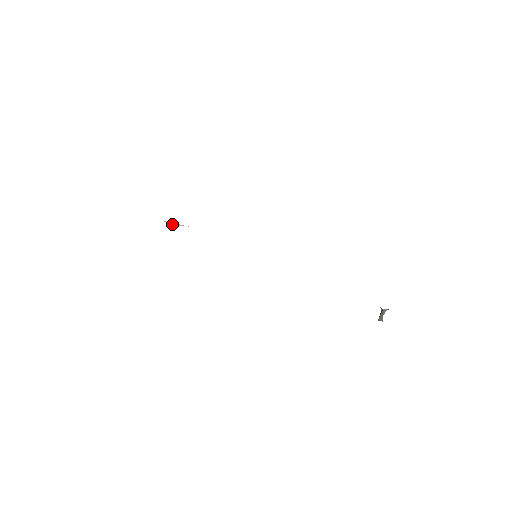
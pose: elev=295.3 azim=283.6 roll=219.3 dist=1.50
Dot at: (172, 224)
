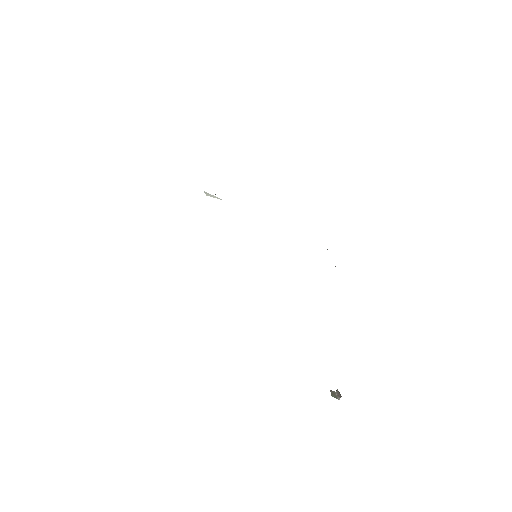
Dot at: (208, 195)
